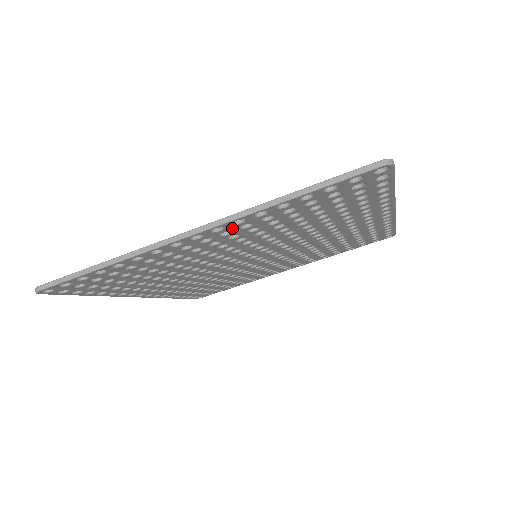
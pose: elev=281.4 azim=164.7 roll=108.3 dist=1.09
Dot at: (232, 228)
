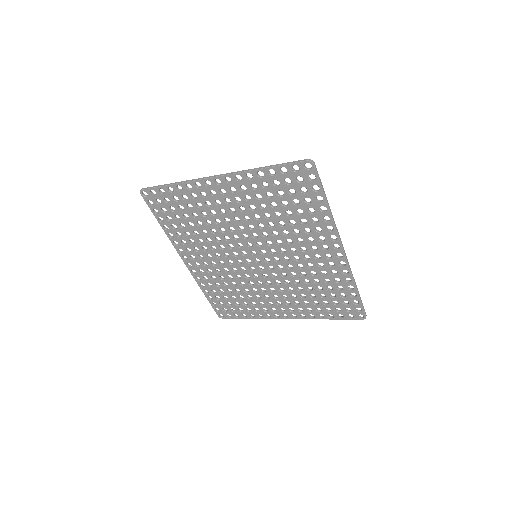
Dot at: (236, 185)
